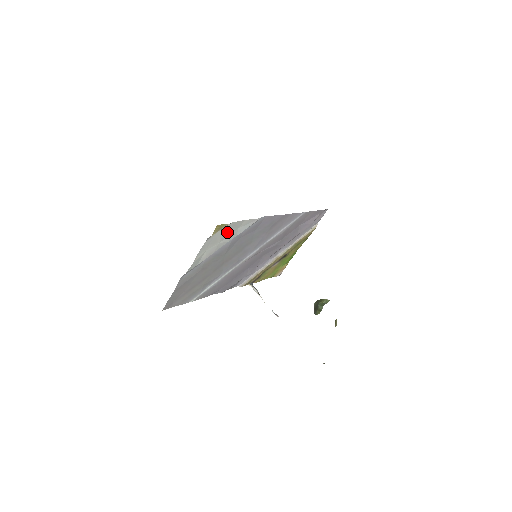
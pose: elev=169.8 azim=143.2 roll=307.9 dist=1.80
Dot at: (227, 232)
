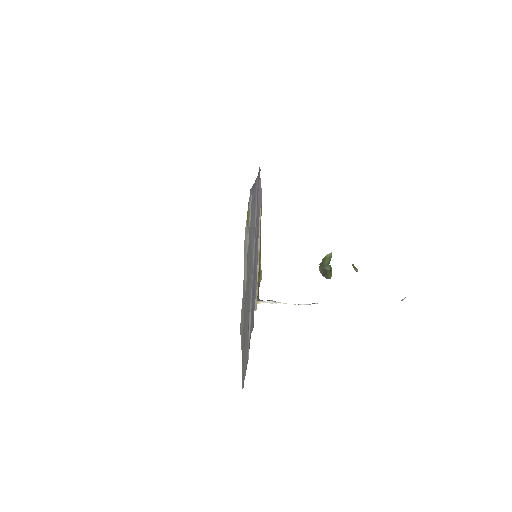
Dot at: occluded
